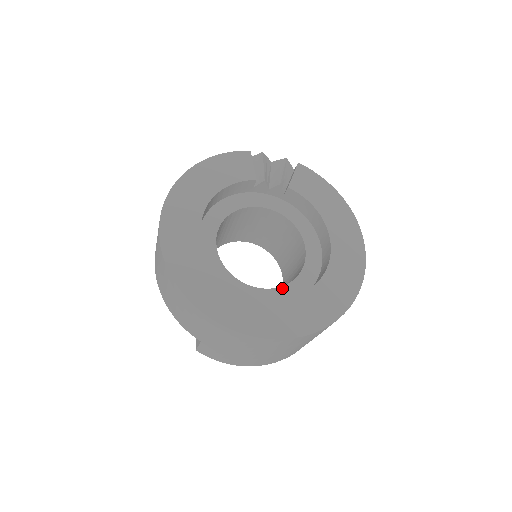
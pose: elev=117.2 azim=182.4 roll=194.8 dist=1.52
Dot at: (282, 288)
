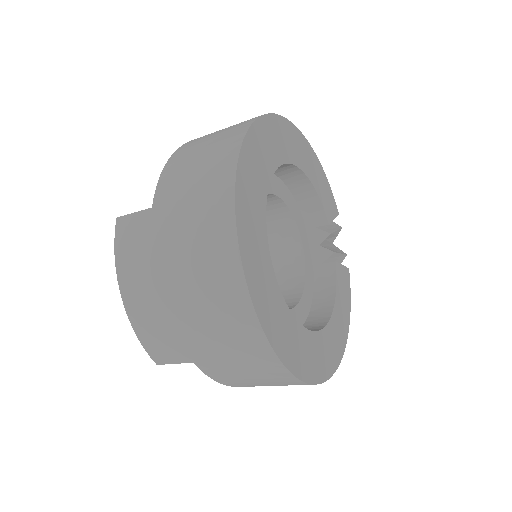
Dot at: occluded
